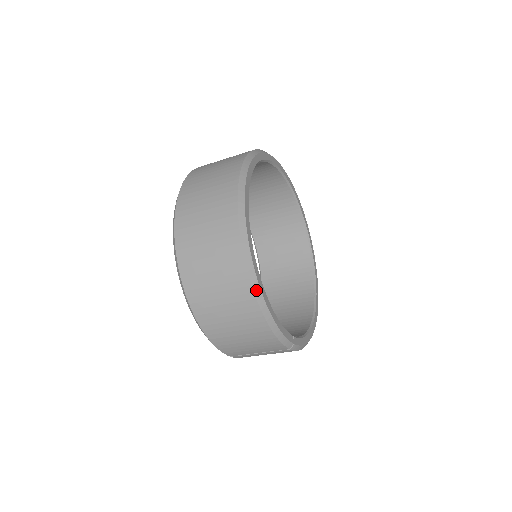
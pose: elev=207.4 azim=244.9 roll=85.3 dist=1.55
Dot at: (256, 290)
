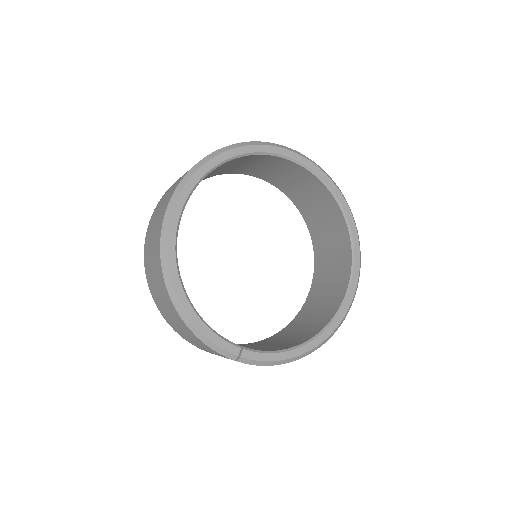
Dot at: (171, 292)
